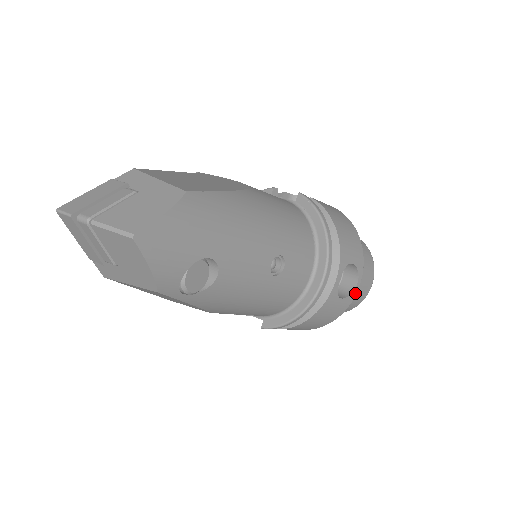
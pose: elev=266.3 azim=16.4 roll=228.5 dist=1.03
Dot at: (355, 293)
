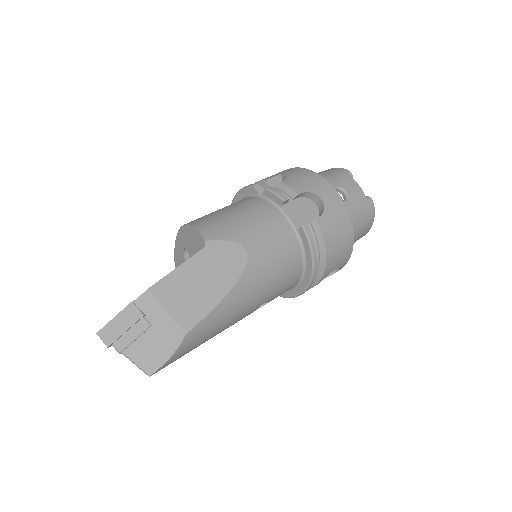
Dot at: (335, 272)
